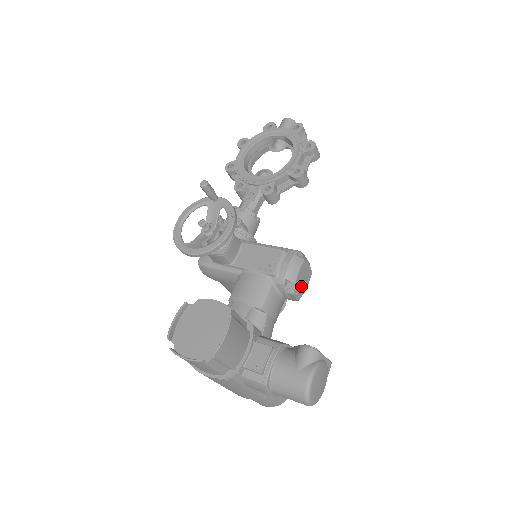
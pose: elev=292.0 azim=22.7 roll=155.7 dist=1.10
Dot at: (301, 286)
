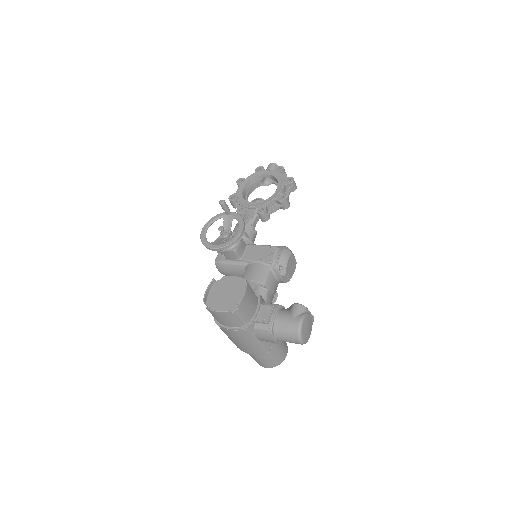
Dot at: (290, 271)
